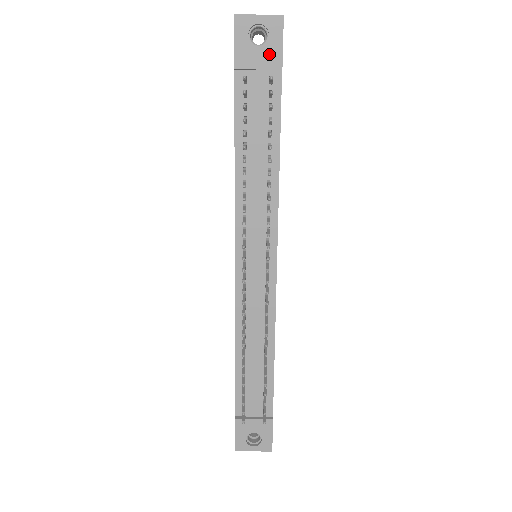
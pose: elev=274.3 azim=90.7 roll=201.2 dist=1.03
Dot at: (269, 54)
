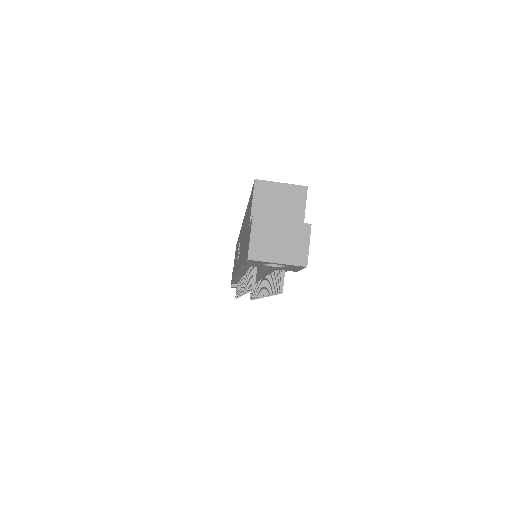
Dot at: (284, 269)
